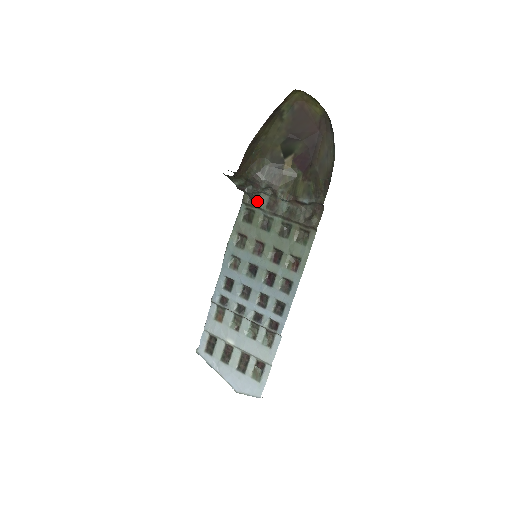
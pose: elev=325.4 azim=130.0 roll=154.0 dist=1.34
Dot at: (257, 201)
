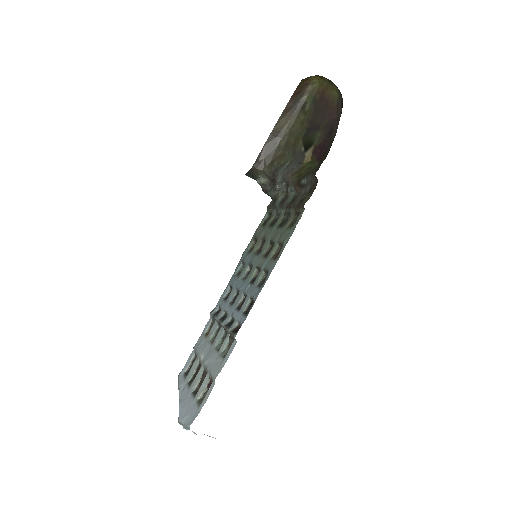
Dot at: (276, 201)
